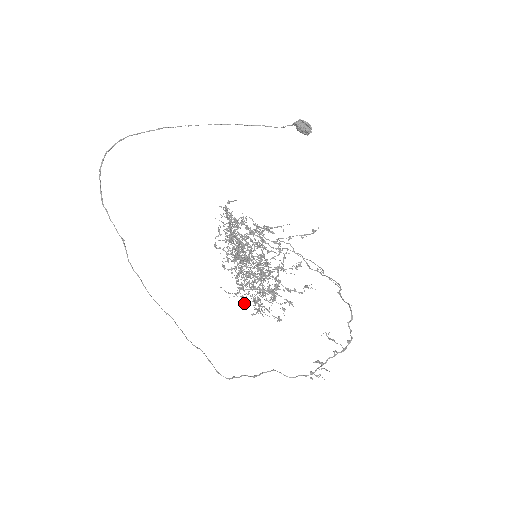
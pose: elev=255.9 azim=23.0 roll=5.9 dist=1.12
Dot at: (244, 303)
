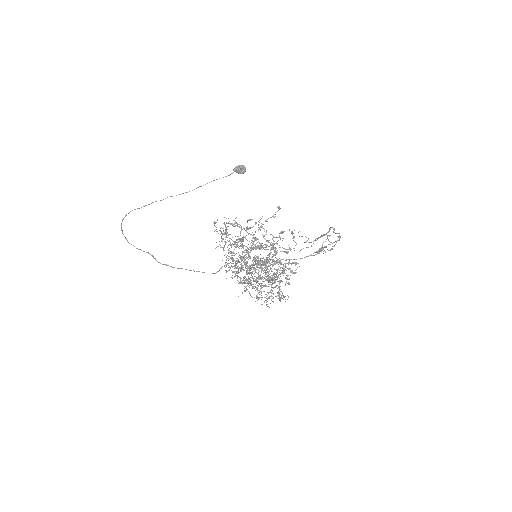
Dot at: (264, 286)
